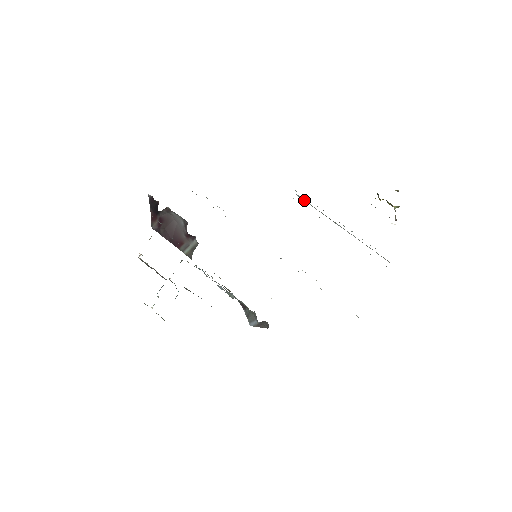
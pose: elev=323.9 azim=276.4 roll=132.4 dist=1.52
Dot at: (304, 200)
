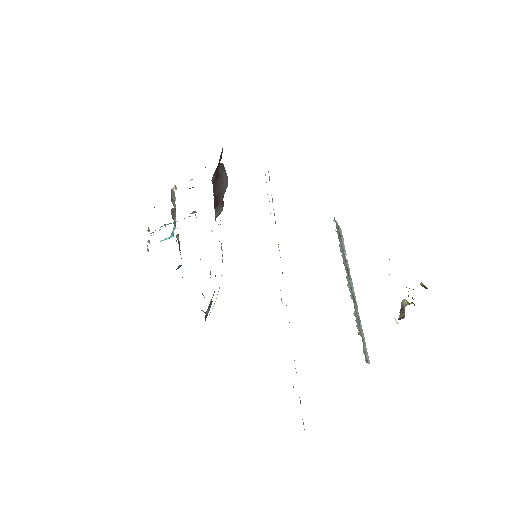
Dot at: (342, 238)
